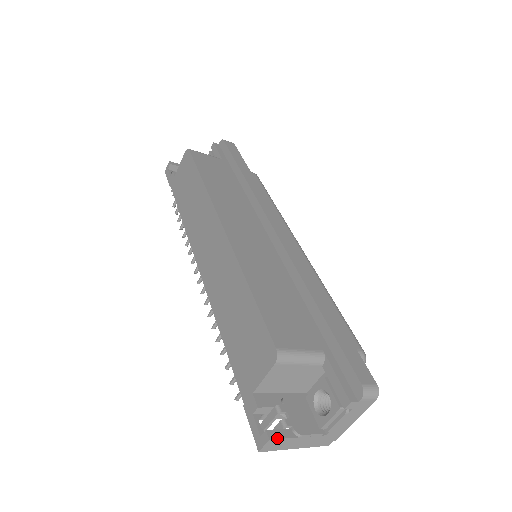
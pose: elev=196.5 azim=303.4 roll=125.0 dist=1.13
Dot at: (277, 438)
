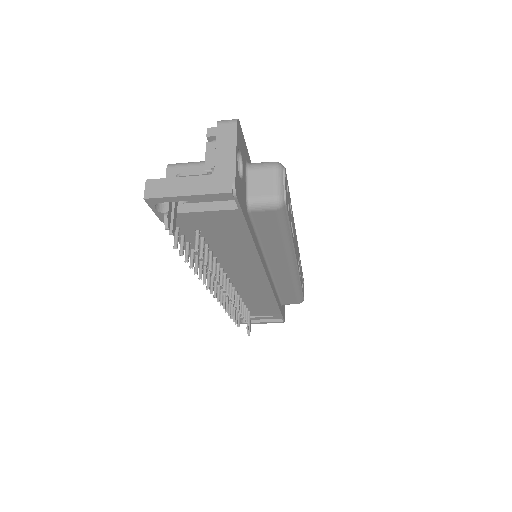
Dot at: (155, 179)
